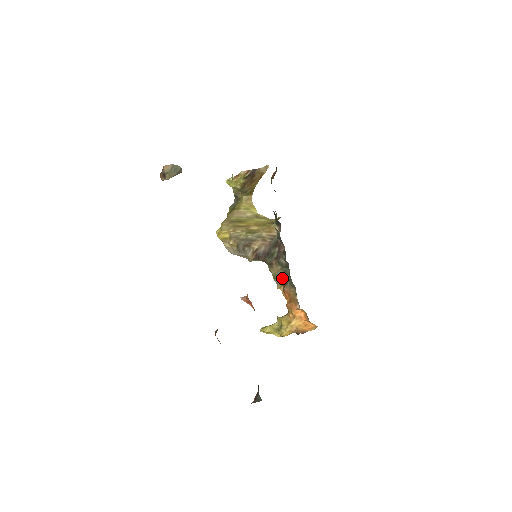
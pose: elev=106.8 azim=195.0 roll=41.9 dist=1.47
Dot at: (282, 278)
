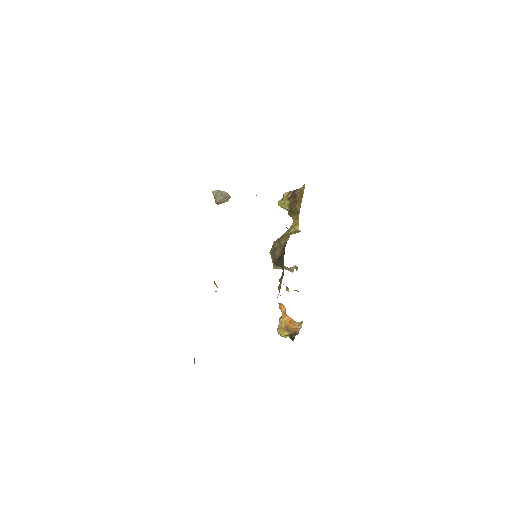
Dot at: (282, 278)
